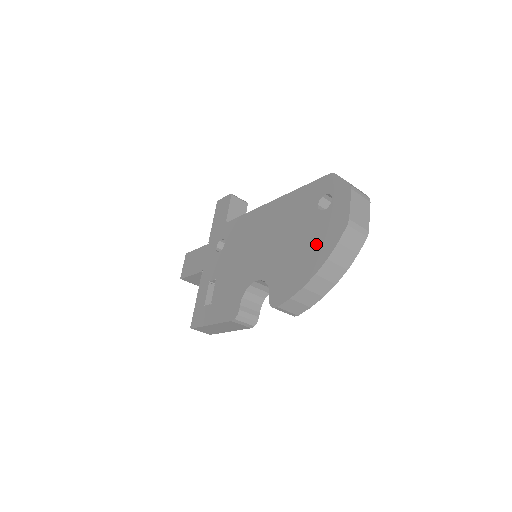
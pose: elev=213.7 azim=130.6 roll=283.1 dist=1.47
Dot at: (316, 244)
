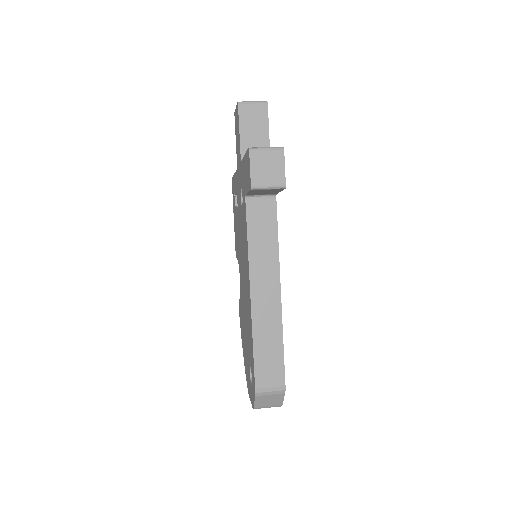
Dot at: (245, 358)
